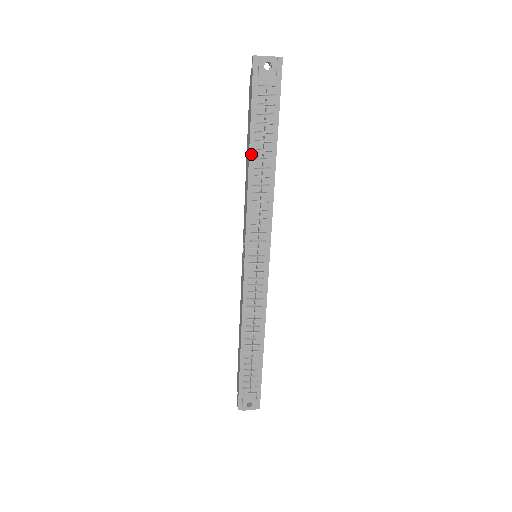
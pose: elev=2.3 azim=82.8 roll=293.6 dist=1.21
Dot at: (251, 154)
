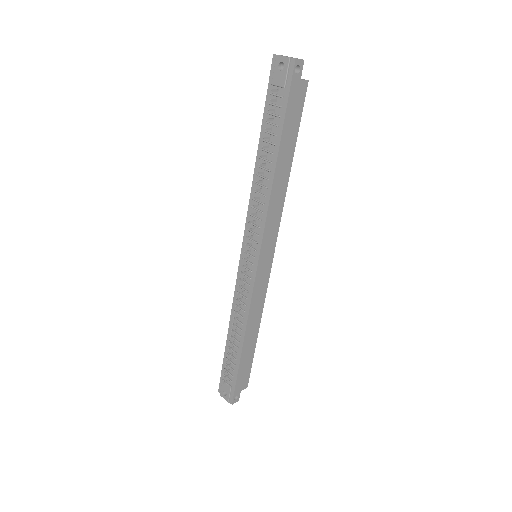
Dot at: (259, 152)
